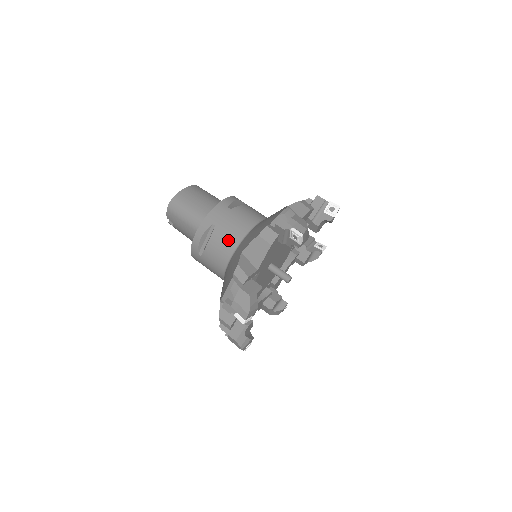
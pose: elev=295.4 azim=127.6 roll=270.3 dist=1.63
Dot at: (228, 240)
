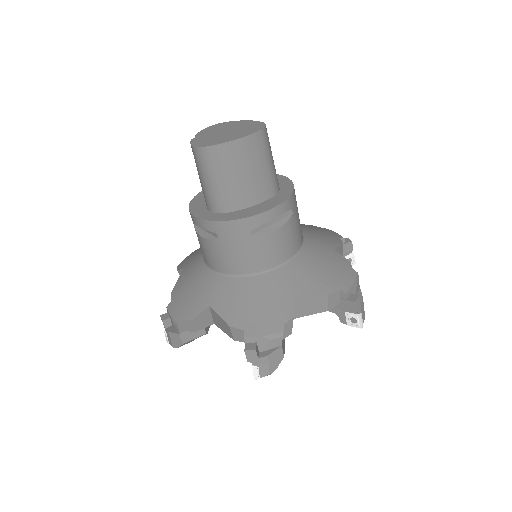
Dot at: (220, 261)
